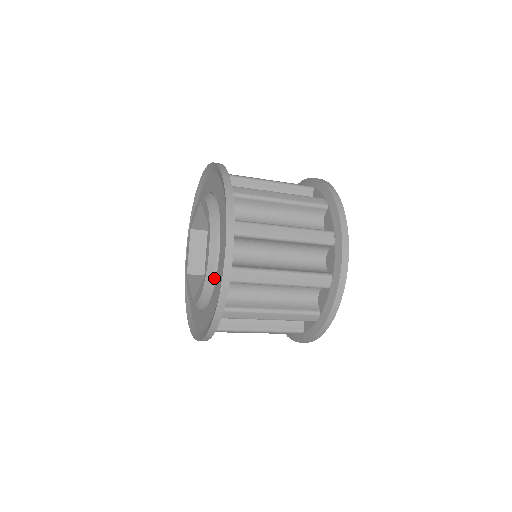
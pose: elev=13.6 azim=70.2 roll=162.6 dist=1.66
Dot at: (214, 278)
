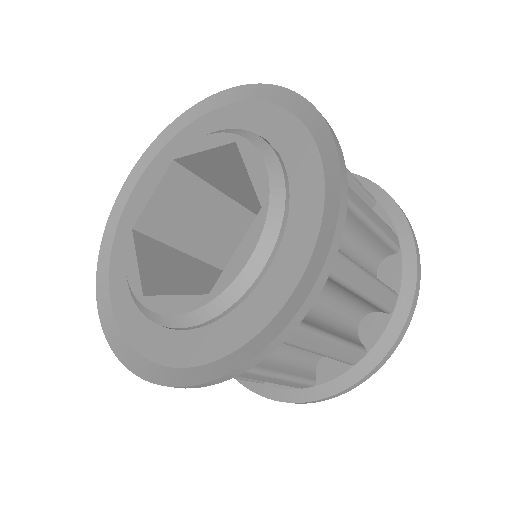
Dot at: (230, 308)
